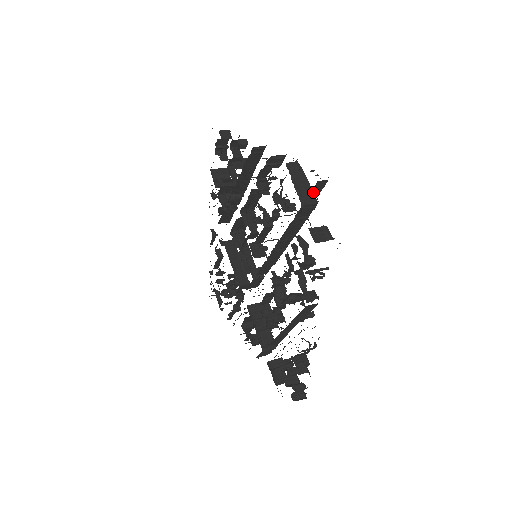
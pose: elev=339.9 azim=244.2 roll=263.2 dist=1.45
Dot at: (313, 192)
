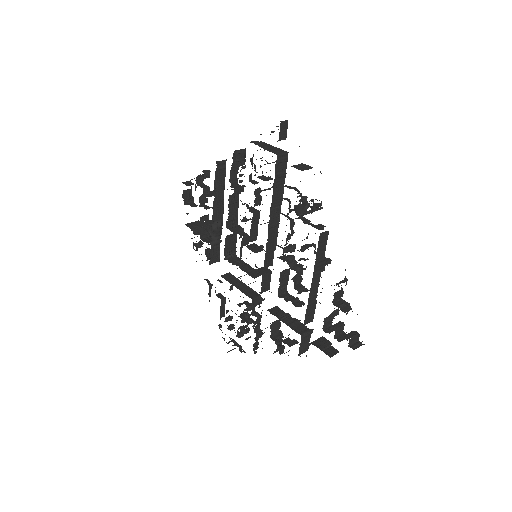
Dot at: (281, 137)
